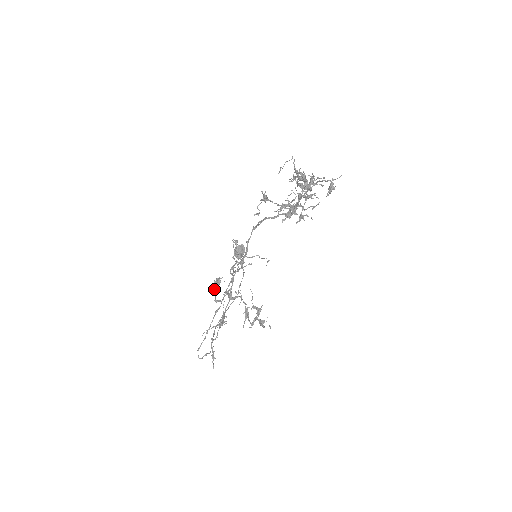
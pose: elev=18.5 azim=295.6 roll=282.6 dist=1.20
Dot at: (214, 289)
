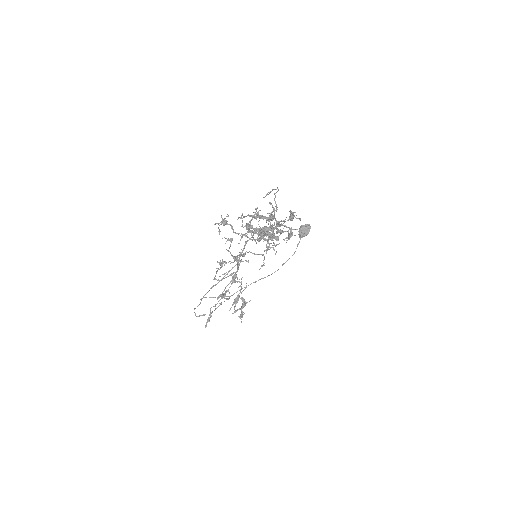
Dot at: (217, 268)
